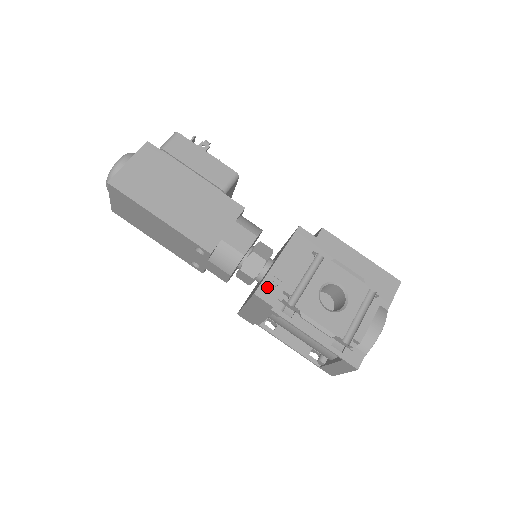
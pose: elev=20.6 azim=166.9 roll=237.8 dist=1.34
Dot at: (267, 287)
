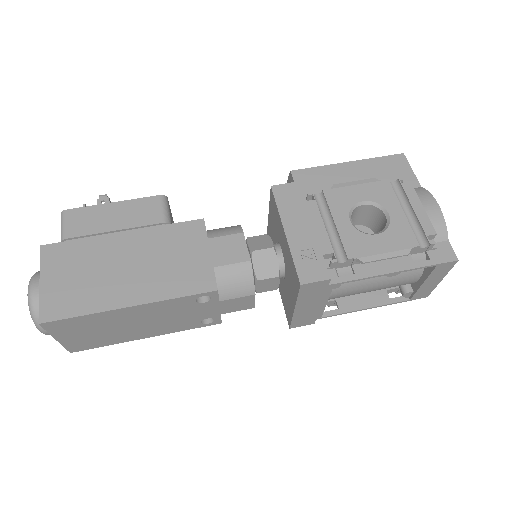
Dot at: (305, 267)
